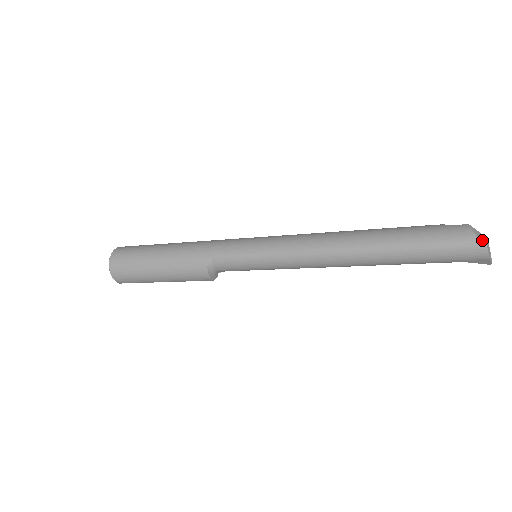
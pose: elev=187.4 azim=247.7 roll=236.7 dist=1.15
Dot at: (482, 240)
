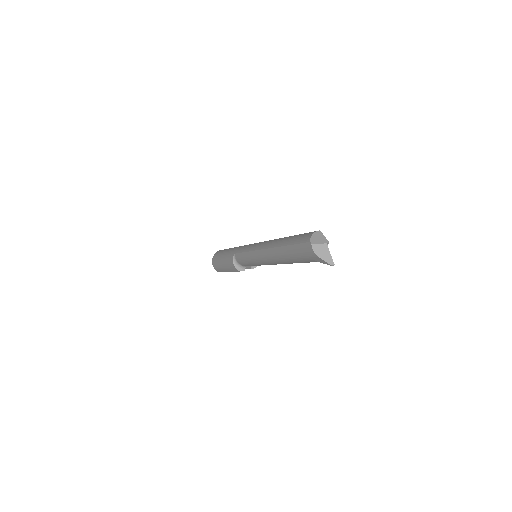
Dot at: (313, 240)
